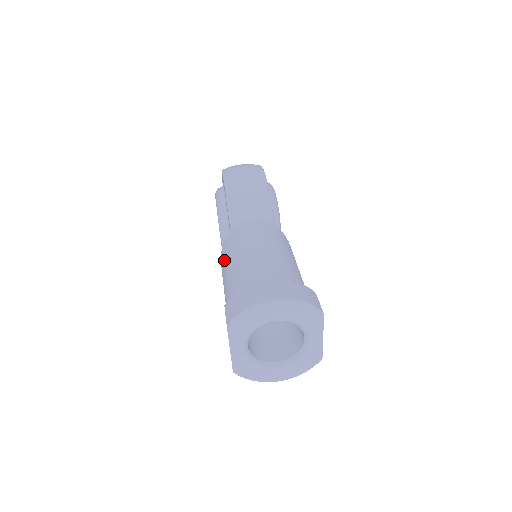
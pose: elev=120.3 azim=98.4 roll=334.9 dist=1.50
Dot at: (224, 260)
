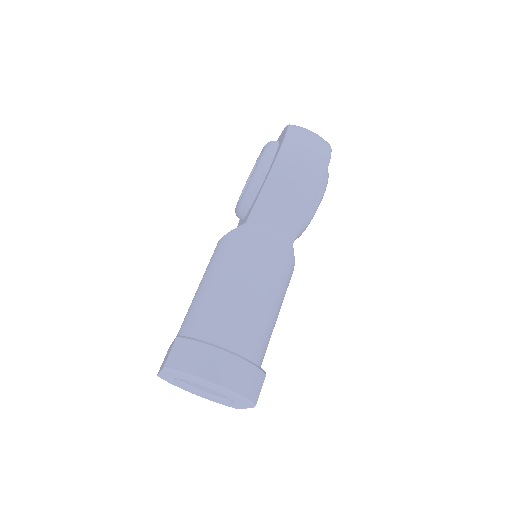
Dot at: (217, 257)
